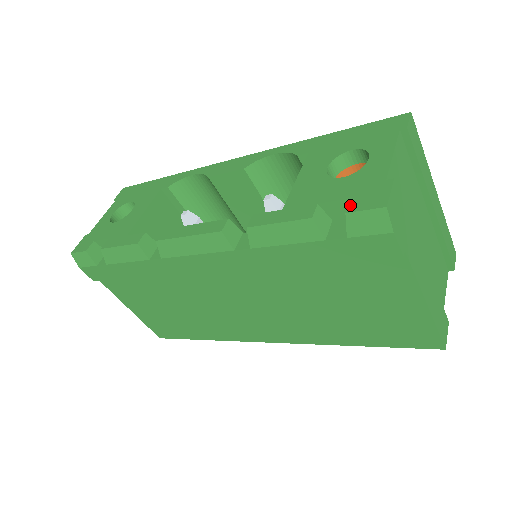
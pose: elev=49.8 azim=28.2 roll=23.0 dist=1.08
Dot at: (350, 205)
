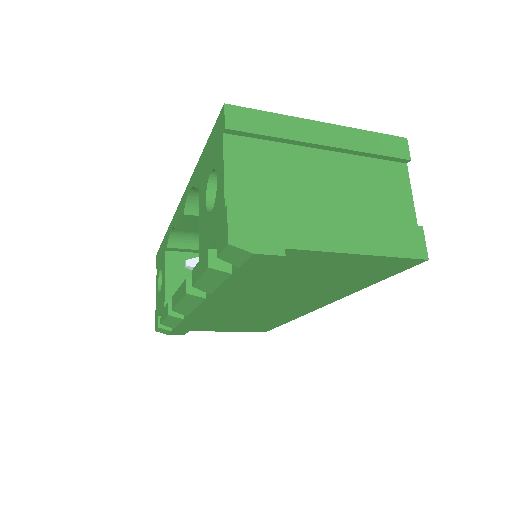
Dot at: (217, 247)
